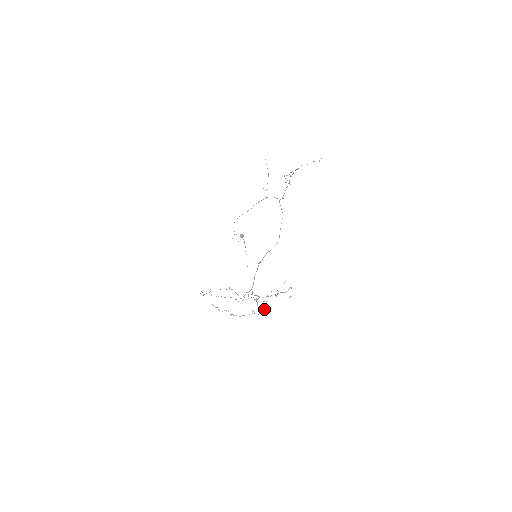
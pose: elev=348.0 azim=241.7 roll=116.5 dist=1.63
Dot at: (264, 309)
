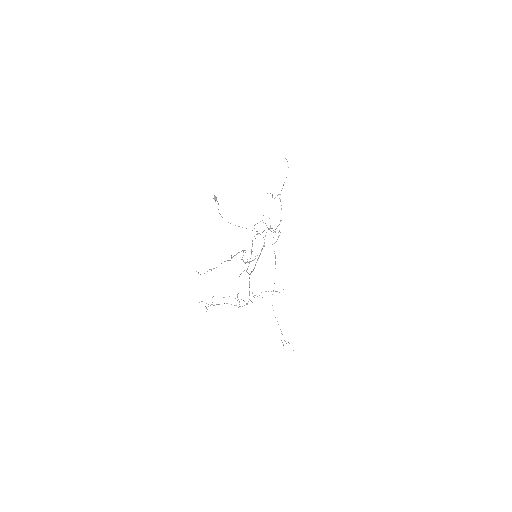
Dot at: occluded
